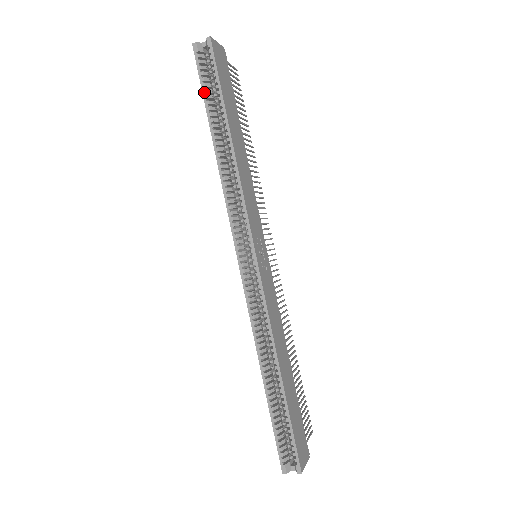
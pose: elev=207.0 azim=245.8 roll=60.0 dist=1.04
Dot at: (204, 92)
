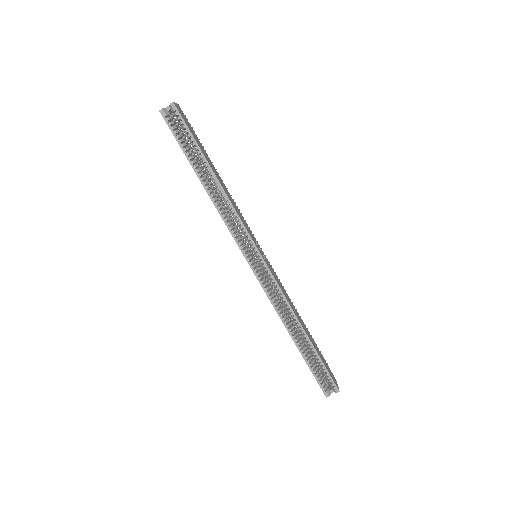
Dot at: (182, 146)
